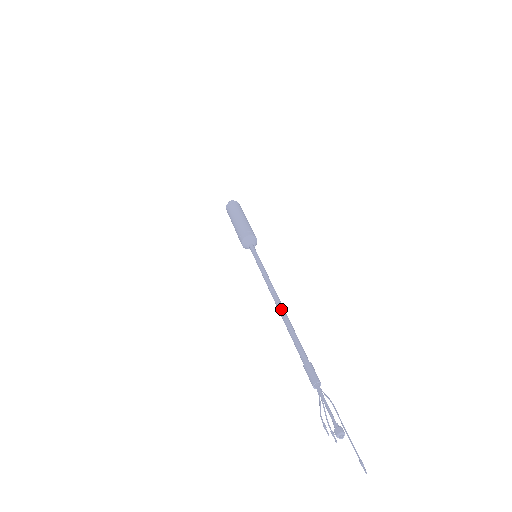
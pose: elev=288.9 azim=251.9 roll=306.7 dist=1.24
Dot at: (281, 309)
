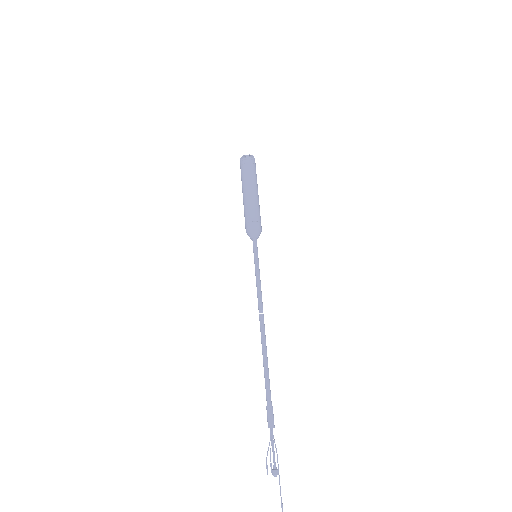
Dot at: (263, 340)
